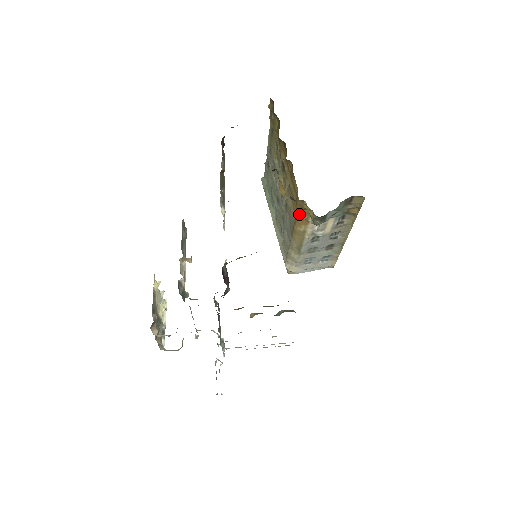
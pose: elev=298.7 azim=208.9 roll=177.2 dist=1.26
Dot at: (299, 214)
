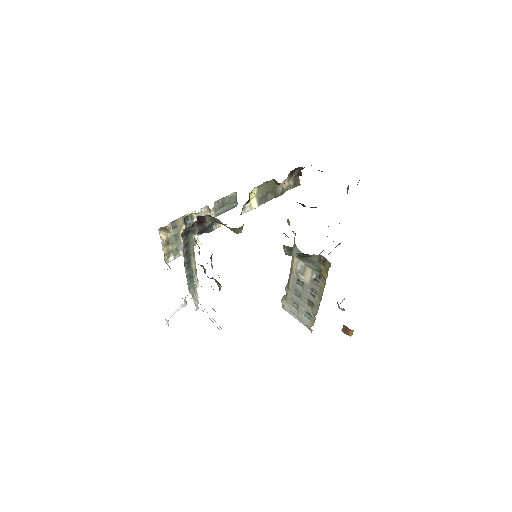
Dot at: occluded
